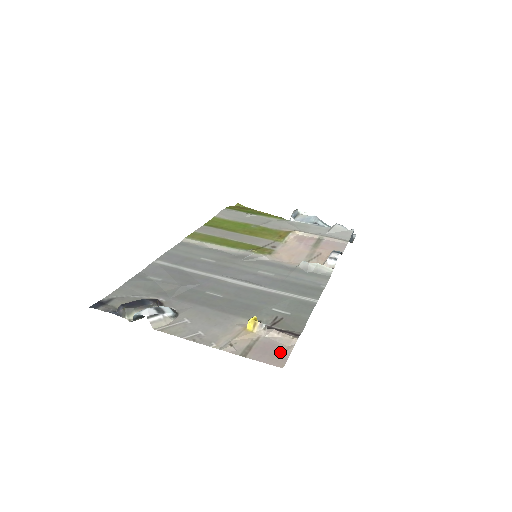
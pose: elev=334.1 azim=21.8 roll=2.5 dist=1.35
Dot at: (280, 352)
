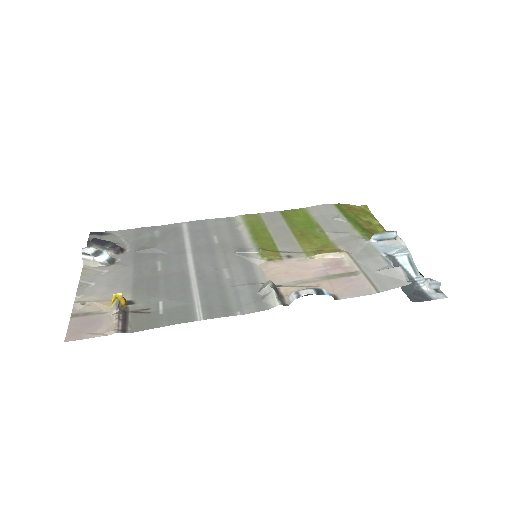
Dot at: (89, 331)
